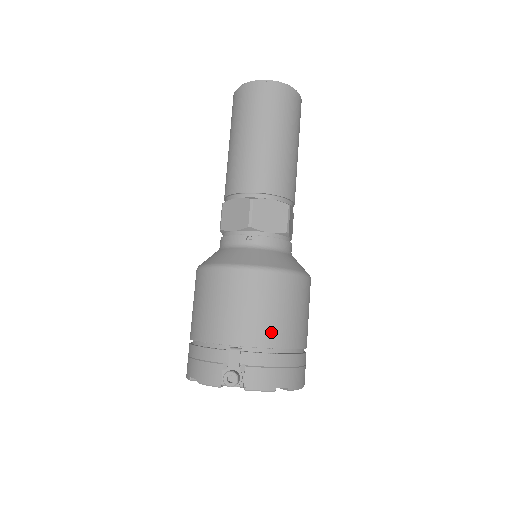
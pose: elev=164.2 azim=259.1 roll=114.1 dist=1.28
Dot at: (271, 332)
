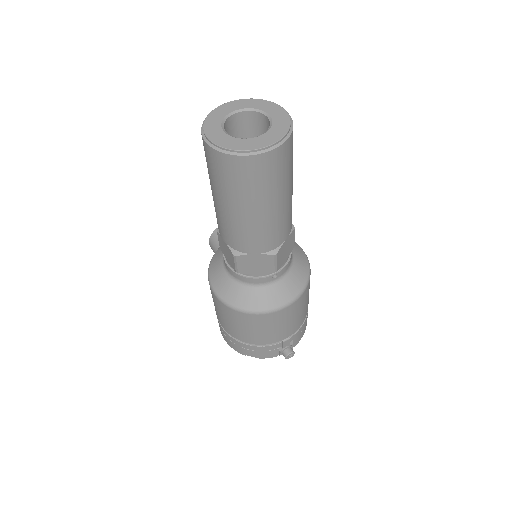
Dot at: (303, 316)
